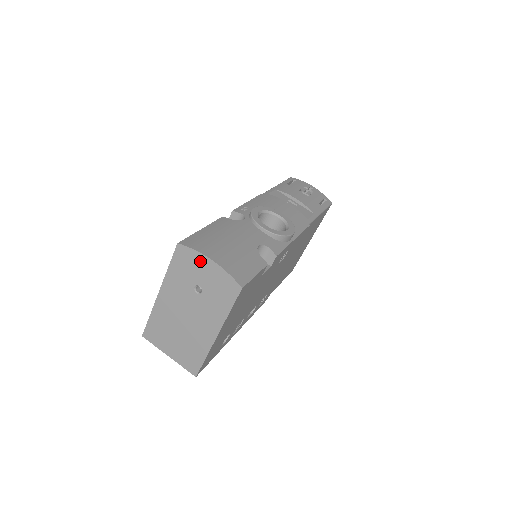
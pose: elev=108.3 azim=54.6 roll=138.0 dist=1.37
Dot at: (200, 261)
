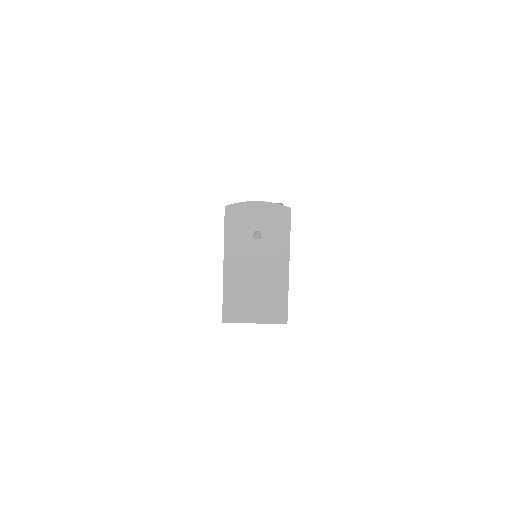
Dot at: (249, 209)
